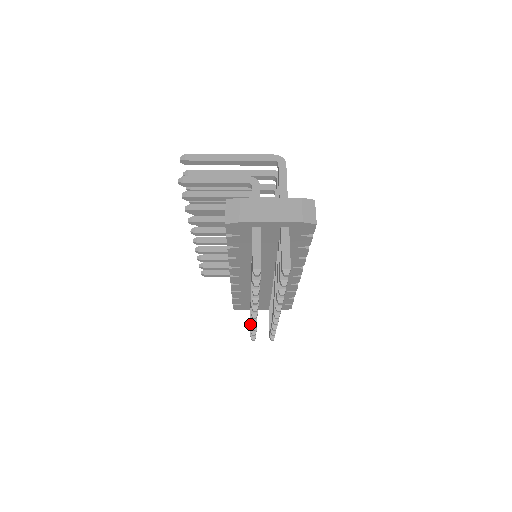
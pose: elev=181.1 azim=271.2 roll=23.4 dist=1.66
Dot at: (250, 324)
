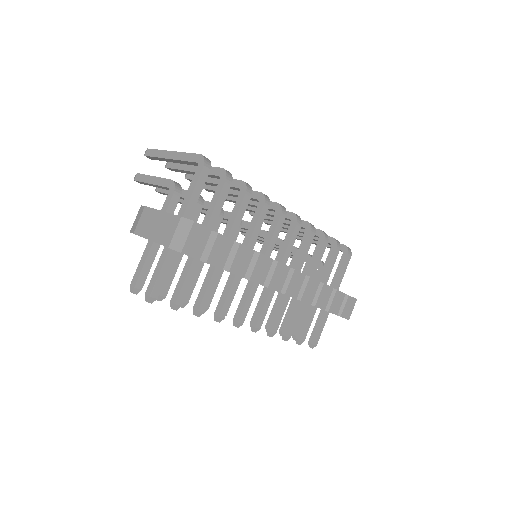
Dot at: (297, 322)
